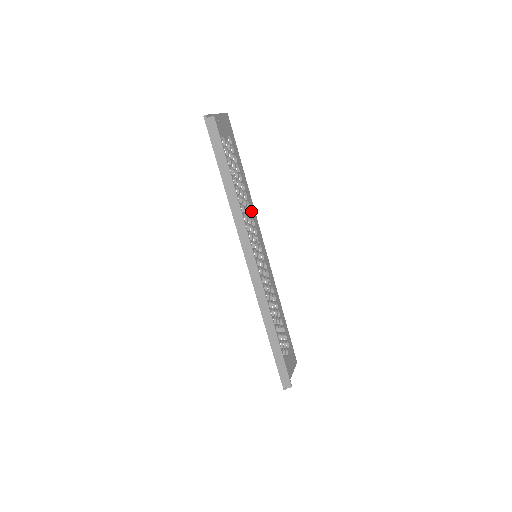
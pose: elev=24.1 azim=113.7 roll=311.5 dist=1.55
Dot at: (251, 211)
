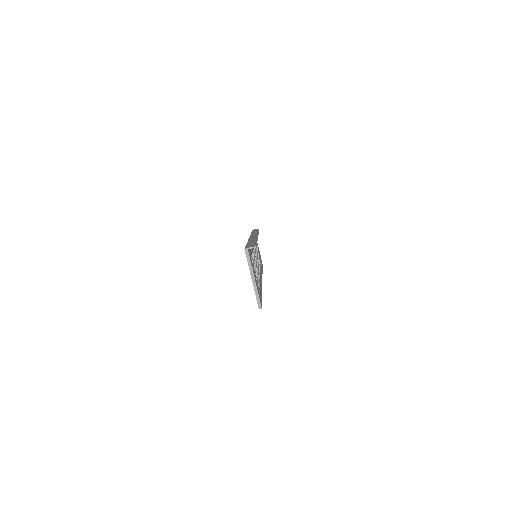
Dot at: occluded
